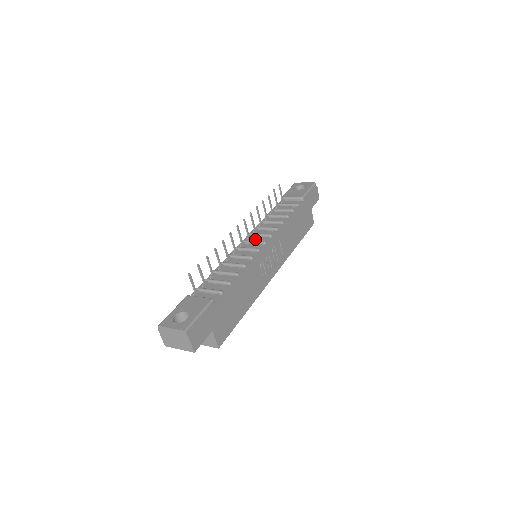
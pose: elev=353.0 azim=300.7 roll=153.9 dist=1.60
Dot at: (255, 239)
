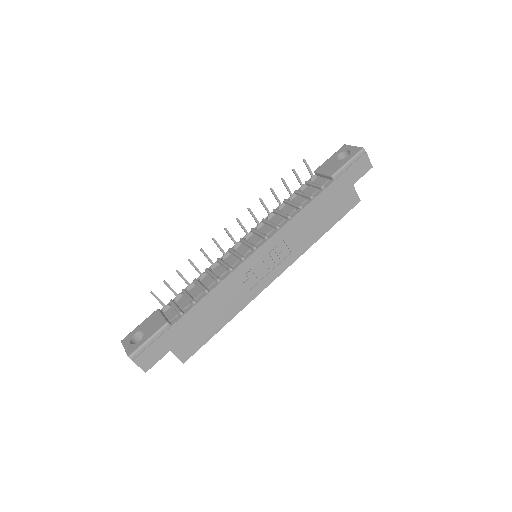
Dot at: (253, 238)
